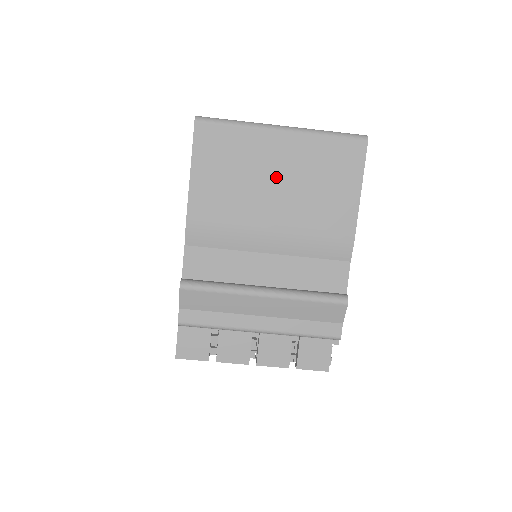
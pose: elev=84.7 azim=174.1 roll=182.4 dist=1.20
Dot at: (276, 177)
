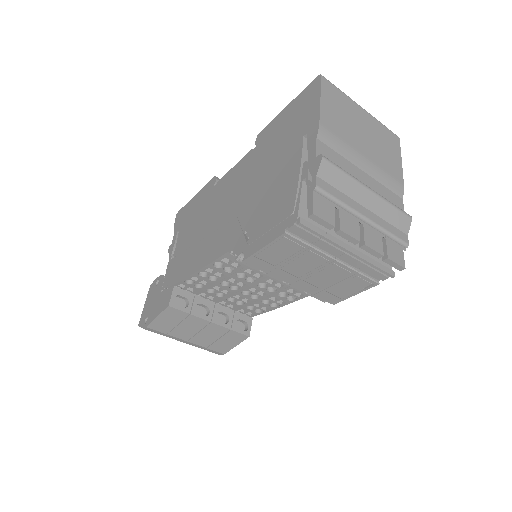
Dot at: (363, 129)
